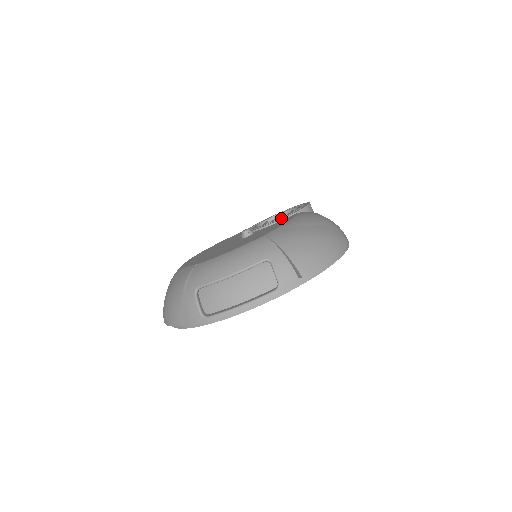
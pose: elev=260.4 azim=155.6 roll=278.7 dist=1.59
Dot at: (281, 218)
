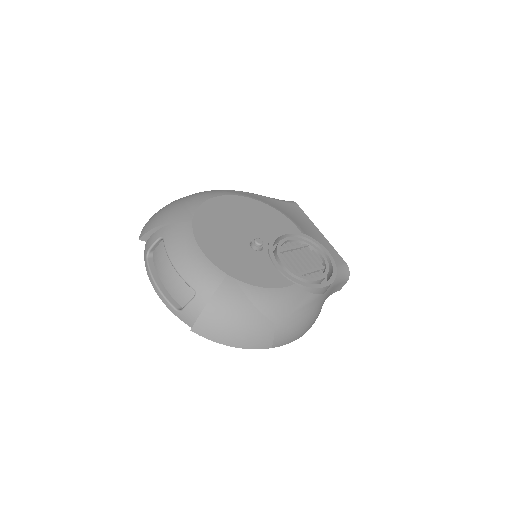
Dot at: occluded
